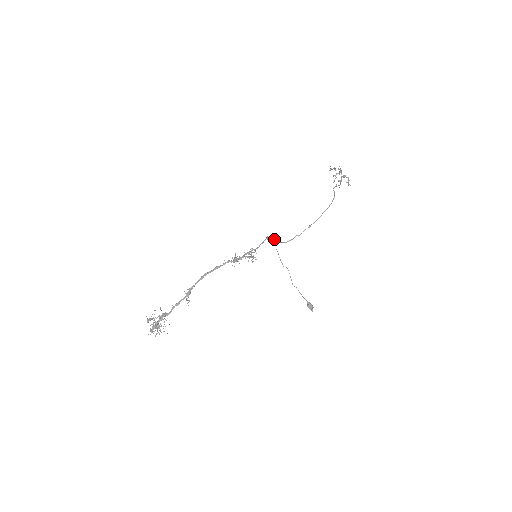
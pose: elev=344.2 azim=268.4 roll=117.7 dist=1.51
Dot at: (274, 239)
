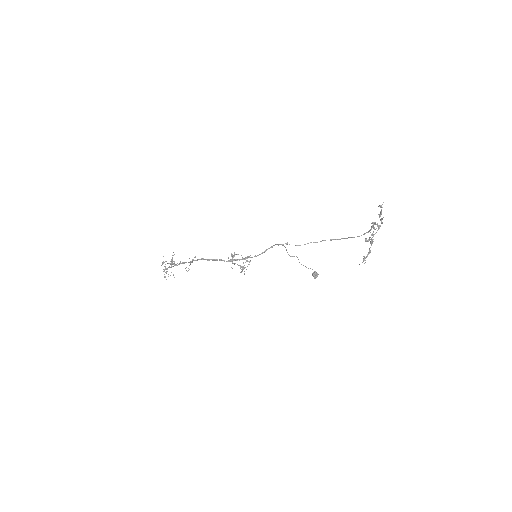
Dot at: (282, 244)
